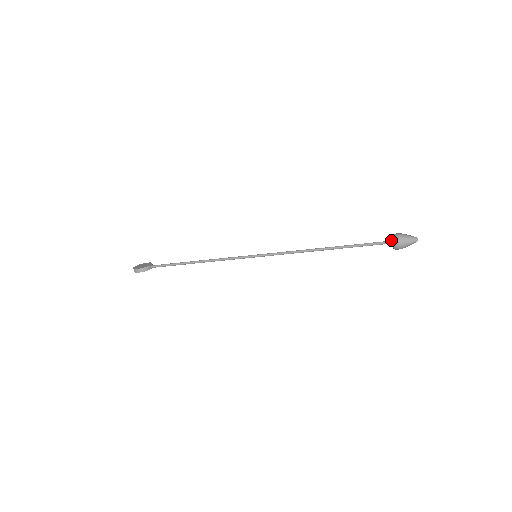
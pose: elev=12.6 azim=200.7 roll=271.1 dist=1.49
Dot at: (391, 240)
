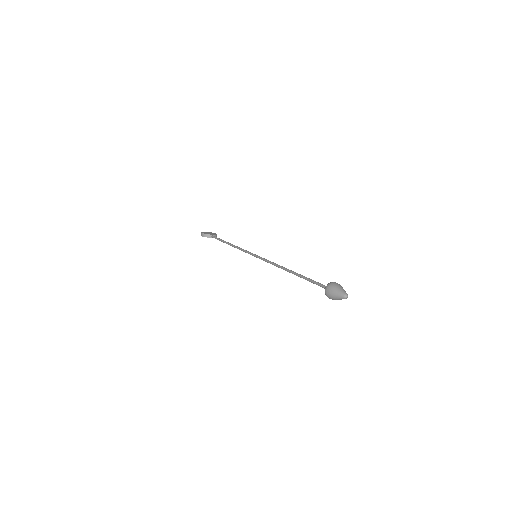
Dot at: (326, 286)
